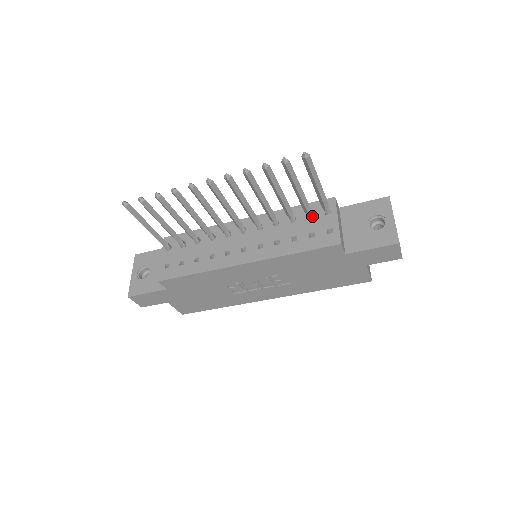
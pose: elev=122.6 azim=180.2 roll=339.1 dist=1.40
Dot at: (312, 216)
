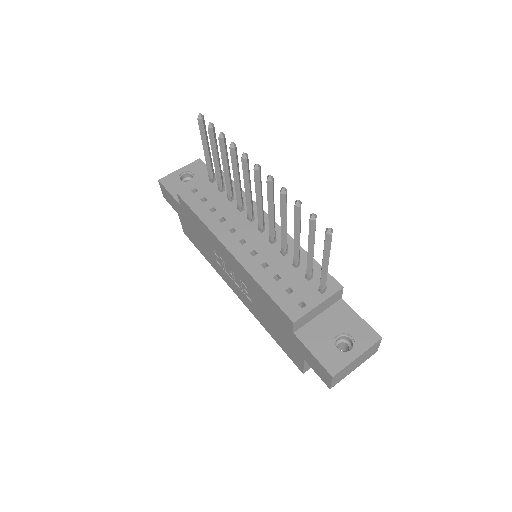
Dot at: (309, 279)
